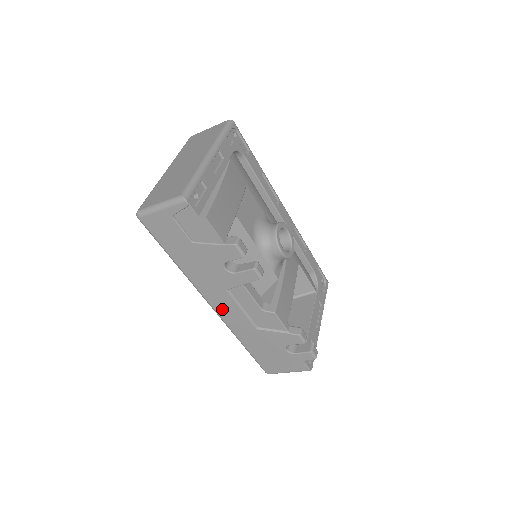
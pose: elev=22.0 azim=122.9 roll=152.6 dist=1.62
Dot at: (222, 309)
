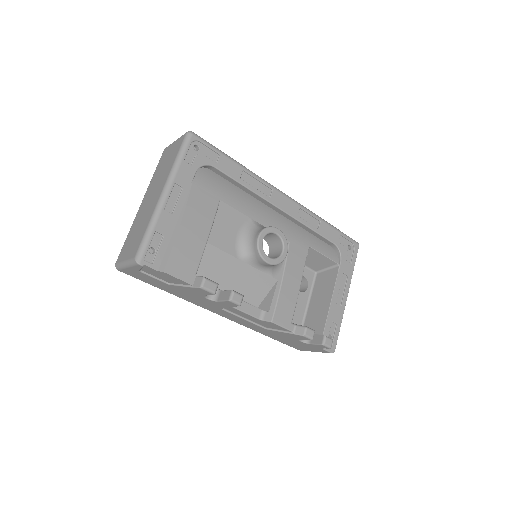
Dot at: (228, 317)
